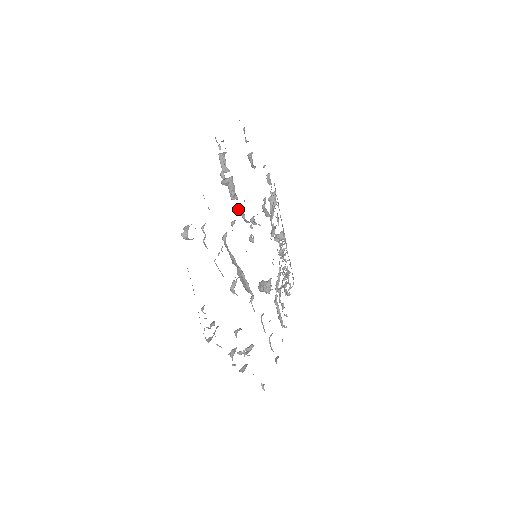
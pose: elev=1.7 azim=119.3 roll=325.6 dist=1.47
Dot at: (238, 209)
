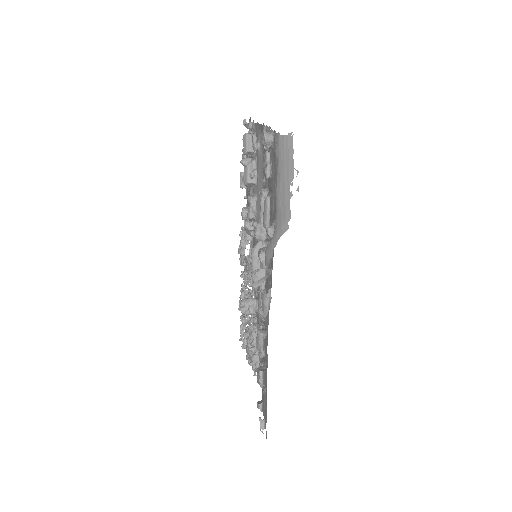
Dot at: (250, 196)
